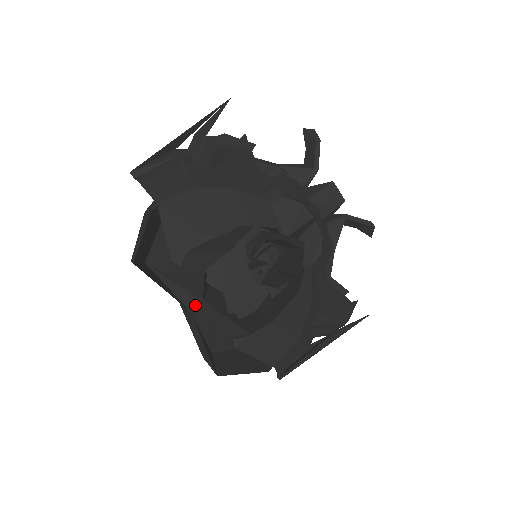
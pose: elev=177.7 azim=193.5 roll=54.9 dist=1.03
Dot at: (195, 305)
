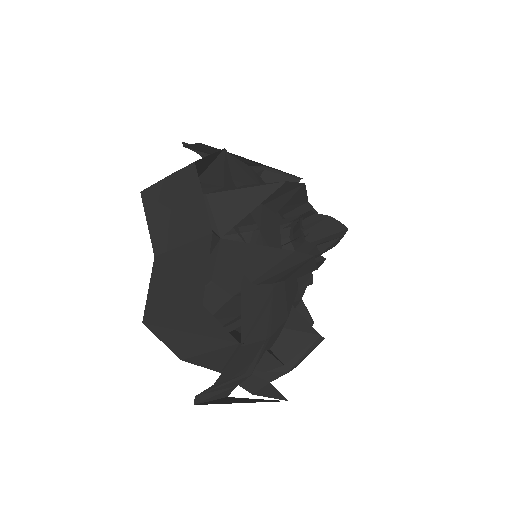
Dot at: (216, 234)
